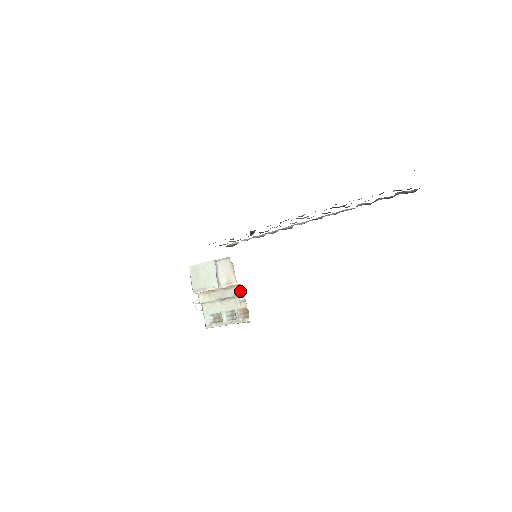
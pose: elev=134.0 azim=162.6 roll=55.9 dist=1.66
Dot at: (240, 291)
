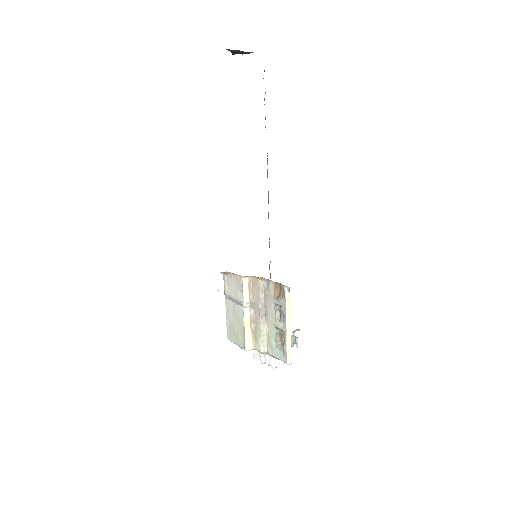
Dot at: (257, 282)
